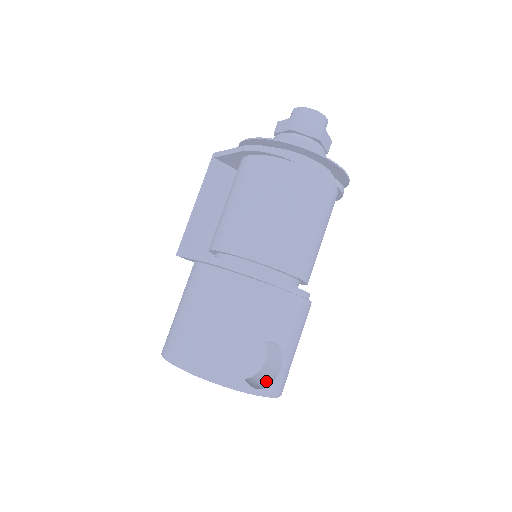
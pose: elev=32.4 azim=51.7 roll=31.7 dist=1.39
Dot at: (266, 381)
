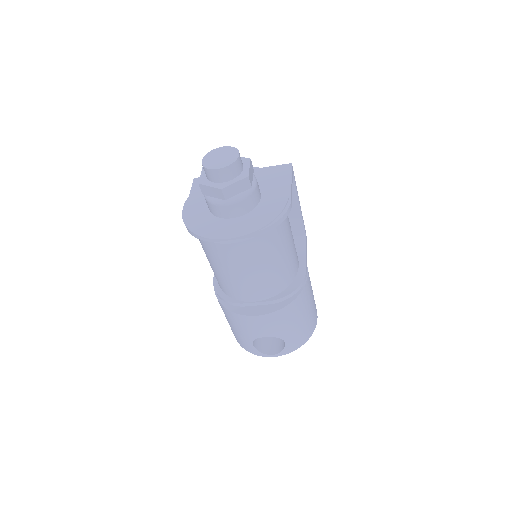
Dot at: (282, 345)
